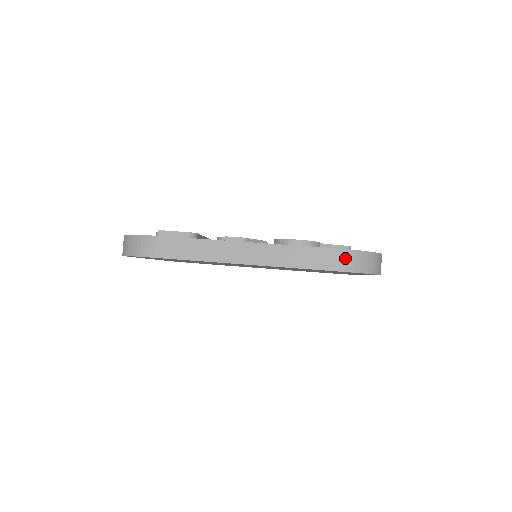
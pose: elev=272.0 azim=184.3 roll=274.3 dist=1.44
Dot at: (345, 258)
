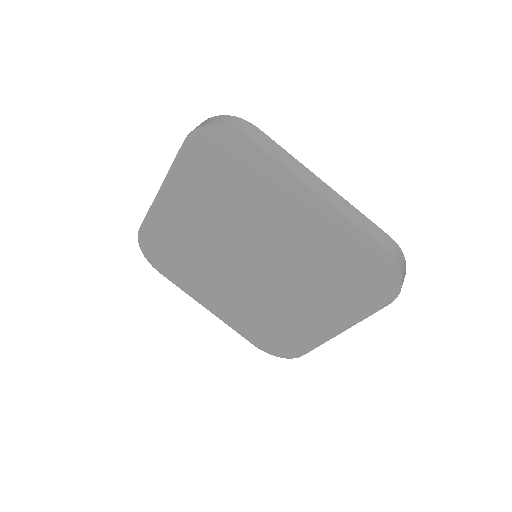
Dot at: (395, 248)
